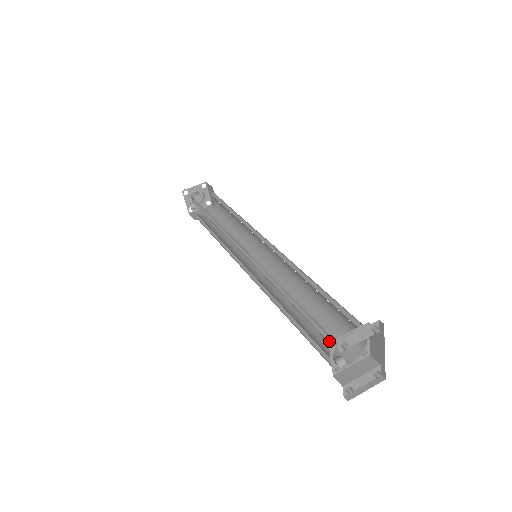
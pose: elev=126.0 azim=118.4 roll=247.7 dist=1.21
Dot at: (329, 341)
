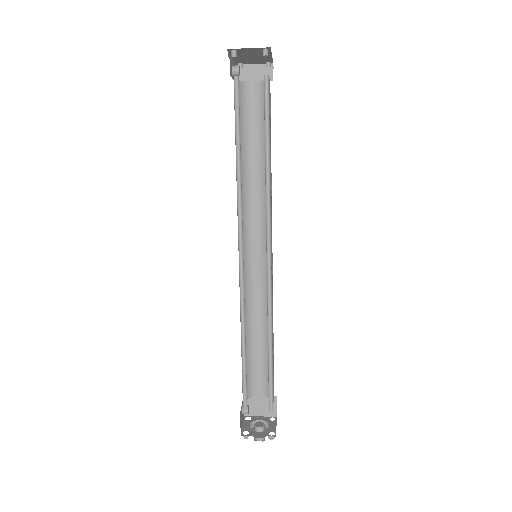
Dot at: (239, 89)
